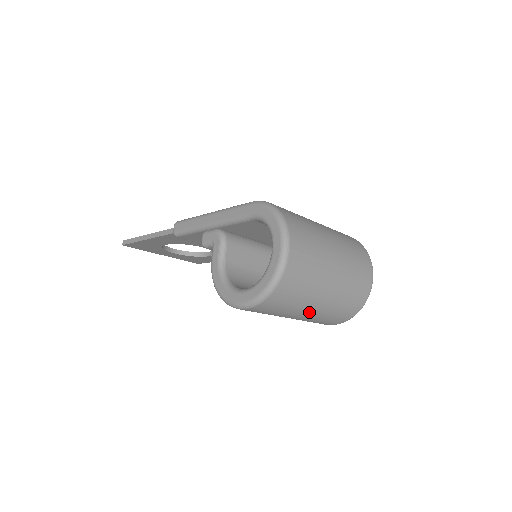
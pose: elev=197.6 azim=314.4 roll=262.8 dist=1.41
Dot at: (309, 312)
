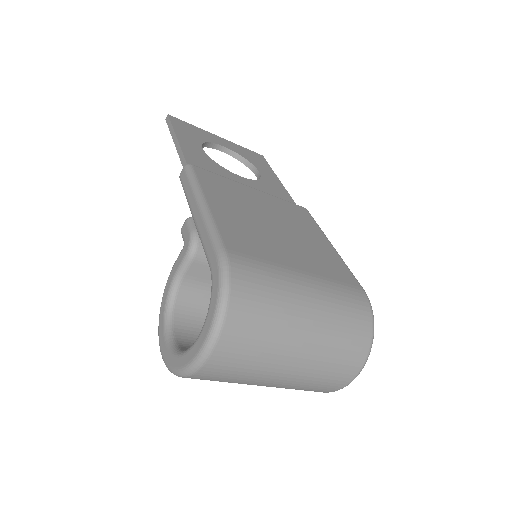
Dot at: occluded
